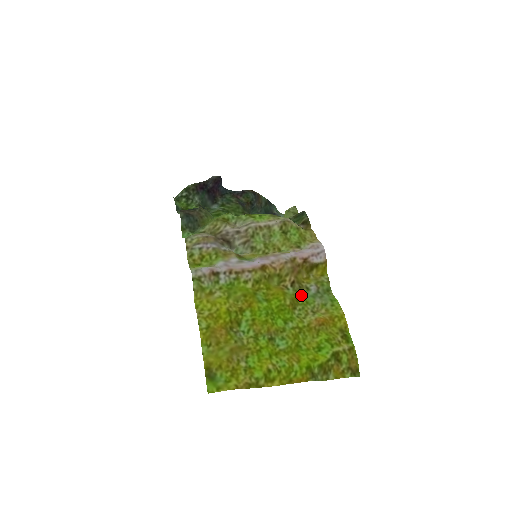
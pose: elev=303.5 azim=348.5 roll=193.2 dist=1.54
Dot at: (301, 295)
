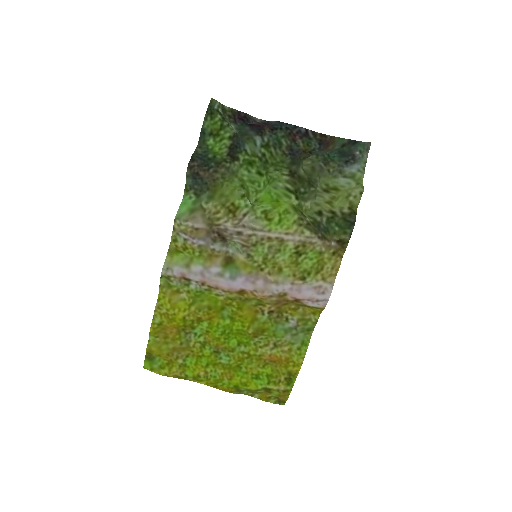
Dot at: (273, 326)
